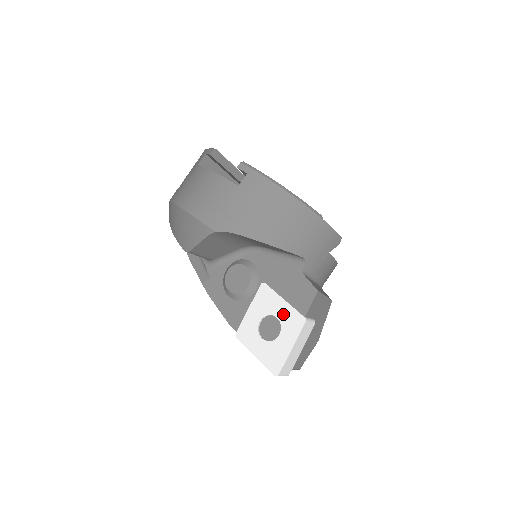
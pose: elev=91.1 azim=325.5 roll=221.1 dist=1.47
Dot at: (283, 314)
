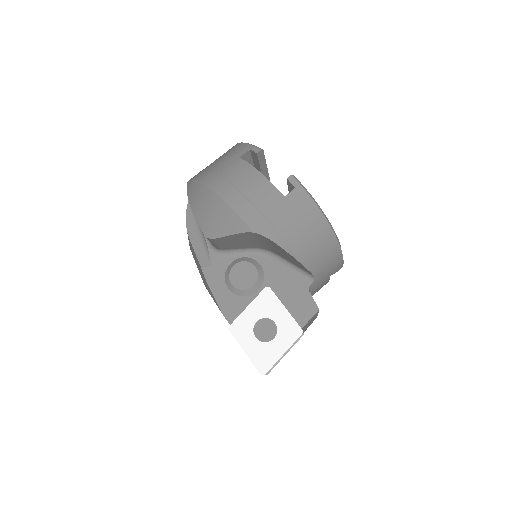
Dot at: (282, 321)
